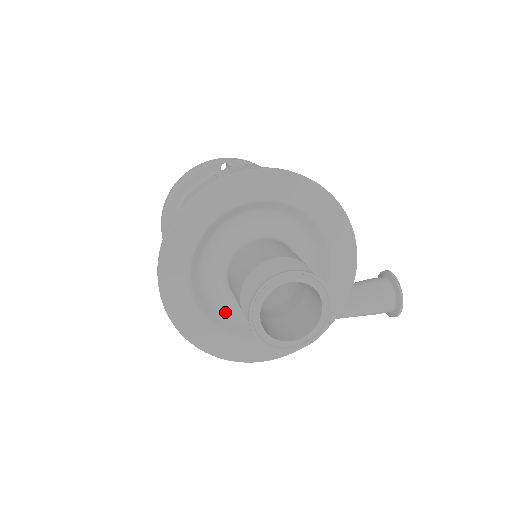
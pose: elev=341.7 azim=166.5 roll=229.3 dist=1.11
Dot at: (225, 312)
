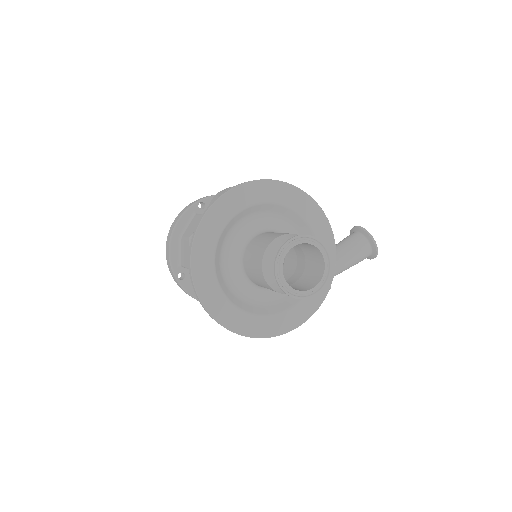
Dot at: (253, 302)
